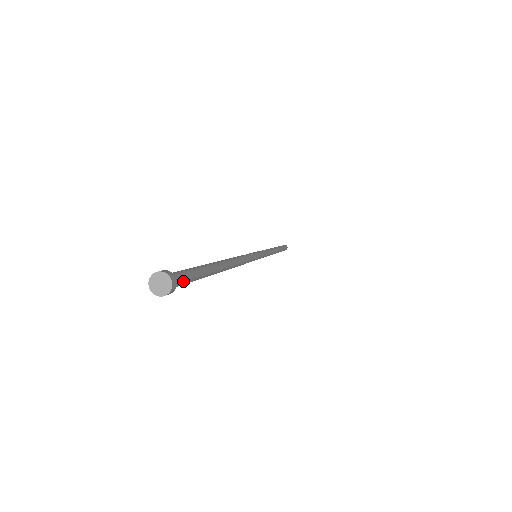
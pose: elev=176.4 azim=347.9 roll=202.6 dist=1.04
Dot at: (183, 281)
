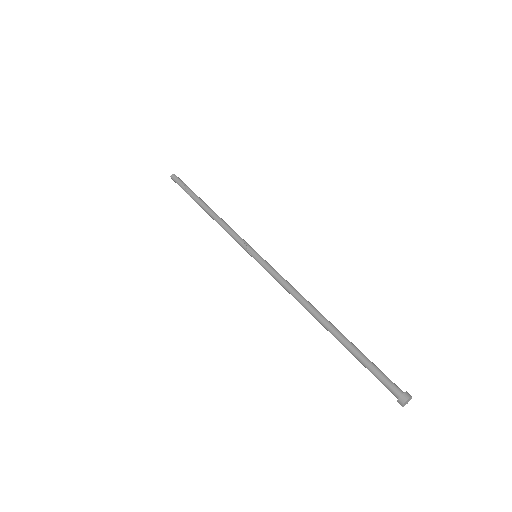
Dot at: (389, 385)
